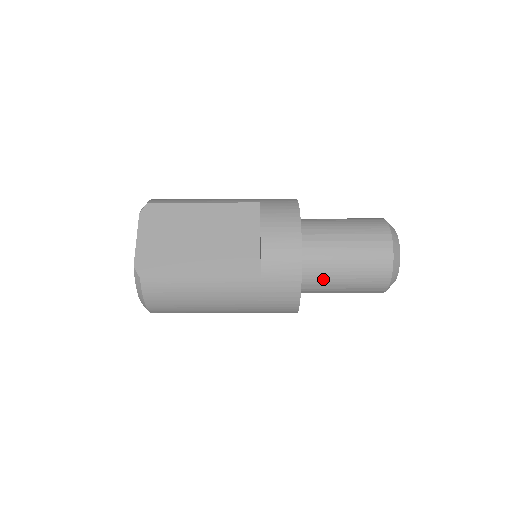
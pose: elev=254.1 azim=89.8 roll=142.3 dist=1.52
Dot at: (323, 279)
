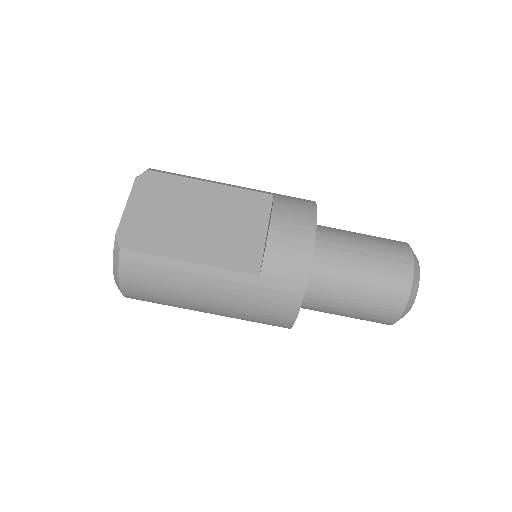
Dot at: (328, 294)
